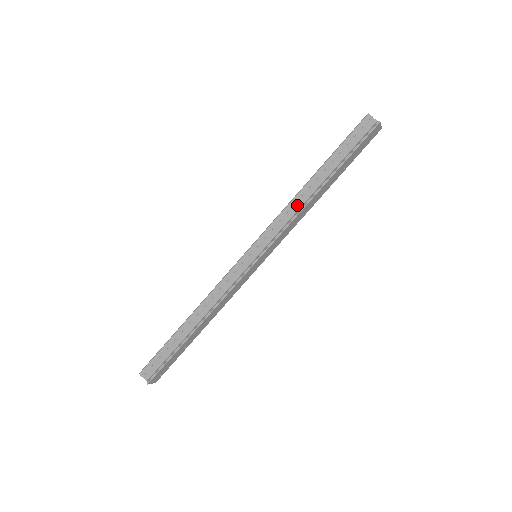
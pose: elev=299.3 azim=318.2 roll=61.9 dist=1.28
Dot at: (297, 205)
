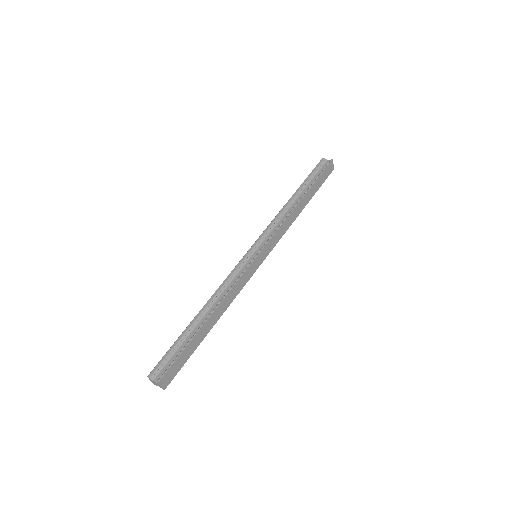
Dot at: (284, 215)
